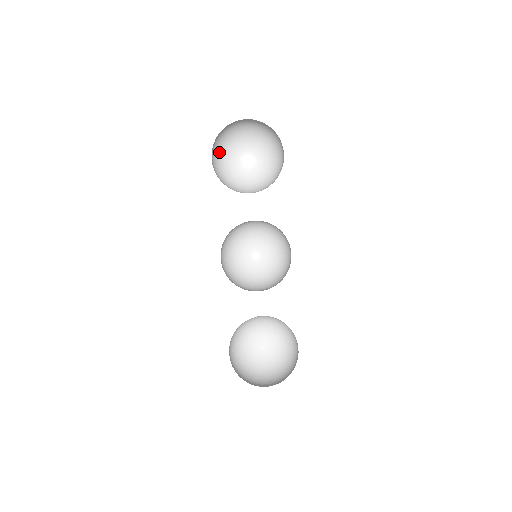
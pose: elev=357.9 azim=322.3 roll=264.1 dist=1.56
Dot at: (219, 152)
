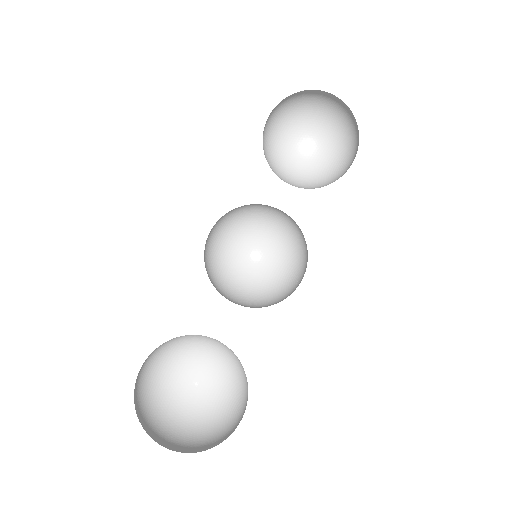
Dot at: (285, 138)
